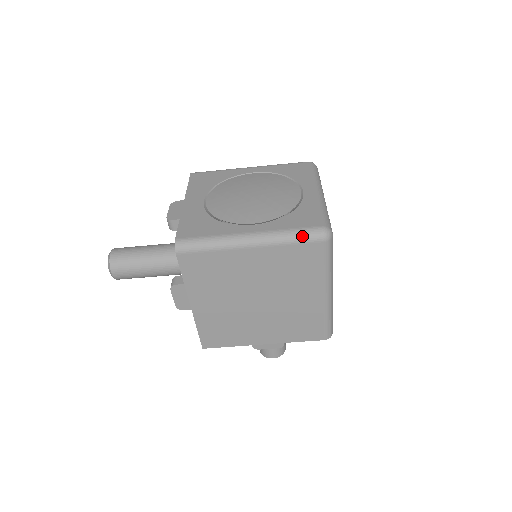
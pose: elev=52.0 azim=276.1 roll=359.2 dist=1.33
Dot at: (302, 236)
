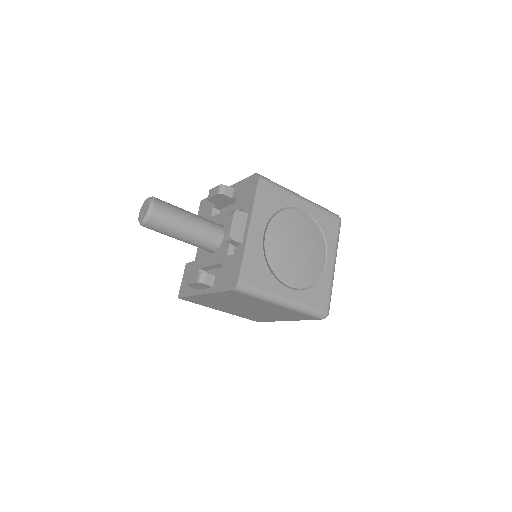
Dot at: (313, 314)
